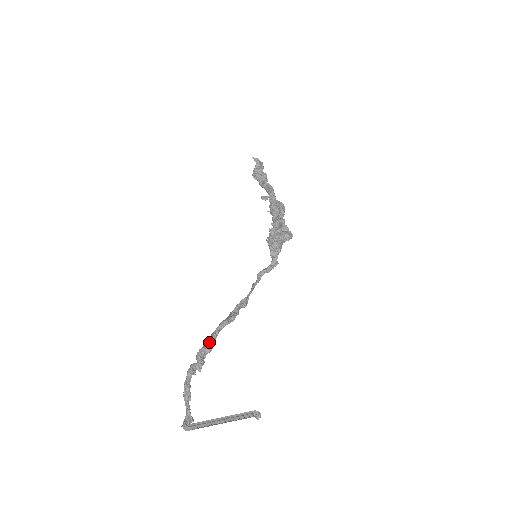
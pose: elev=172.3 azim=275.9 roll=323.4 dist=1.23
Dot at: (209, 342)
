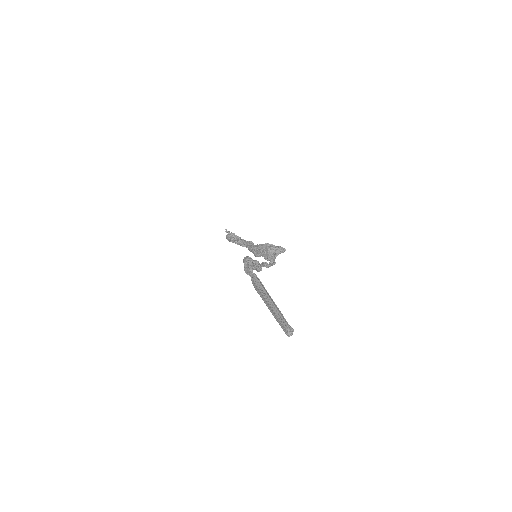
Dot at: occluded
